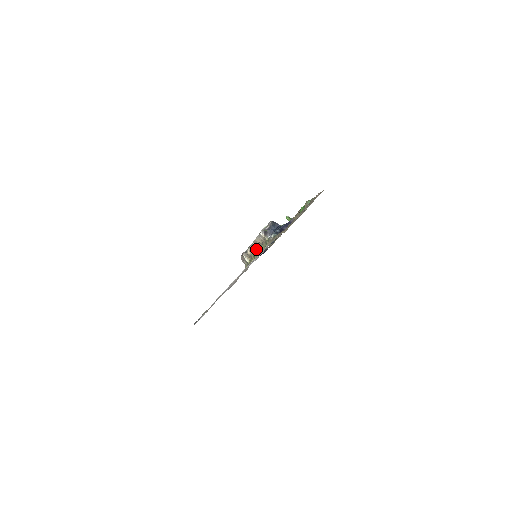
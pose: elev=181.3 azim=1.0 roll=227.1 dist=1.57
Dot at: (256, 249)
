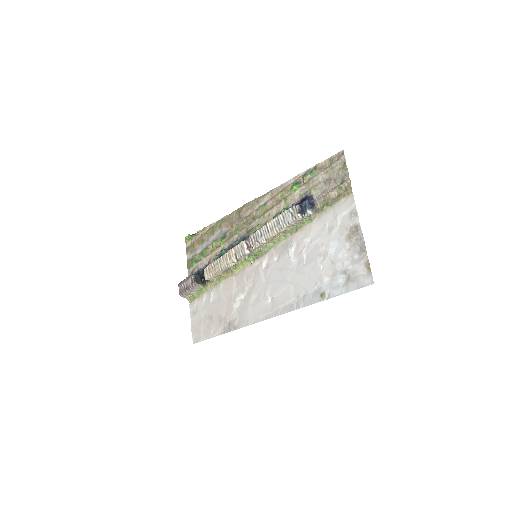
Dot at: (257, 249)
